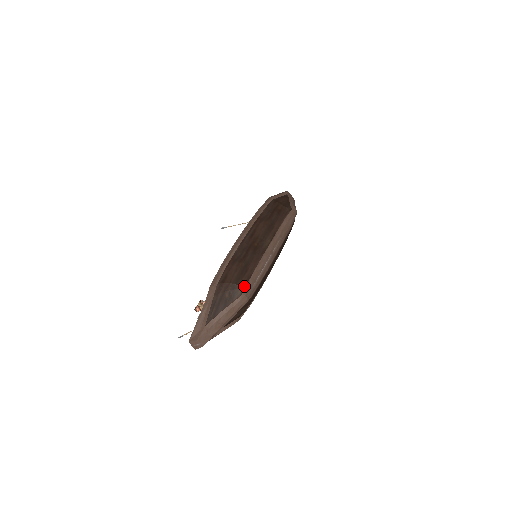
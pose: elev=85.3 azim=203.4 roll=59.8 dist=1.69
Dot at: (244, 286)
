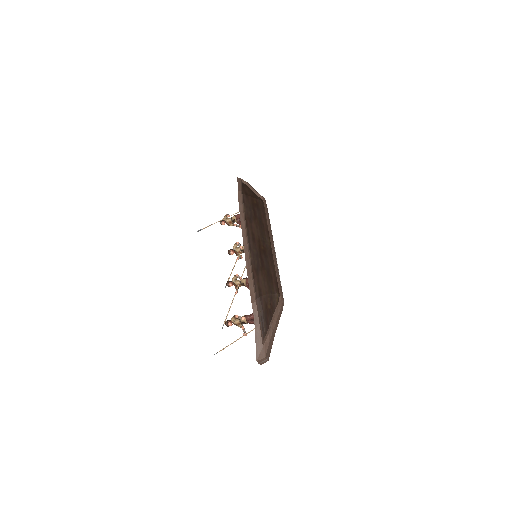
Dot at: (278, 293)
